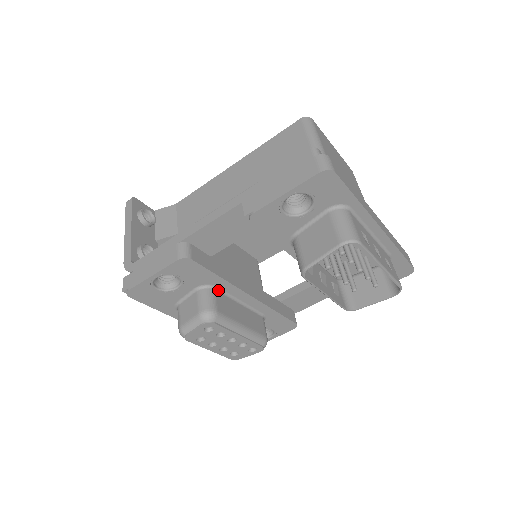
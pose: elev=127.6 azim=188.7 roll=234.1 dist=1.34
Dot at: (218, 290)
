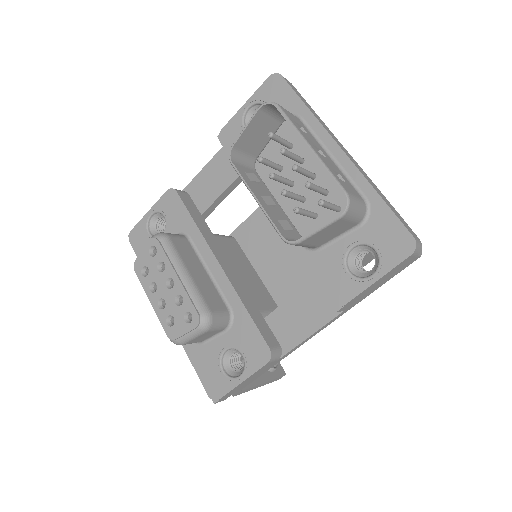
Dot at: (190, 242)
